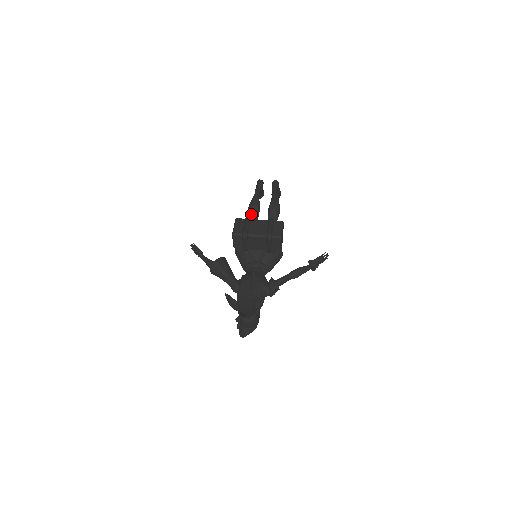
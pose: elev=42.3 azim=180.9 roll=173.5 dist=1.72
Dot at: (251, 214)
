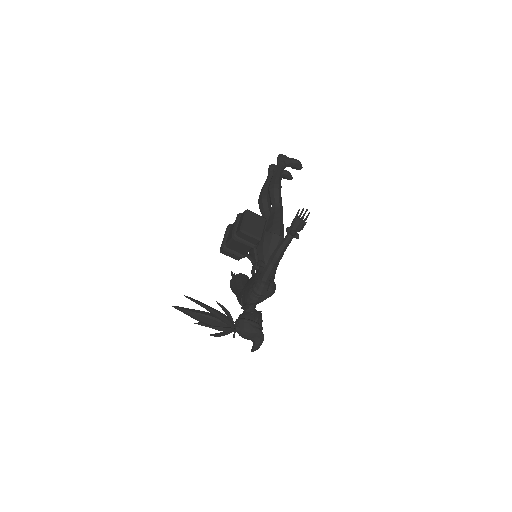
Dot at: (260, 210)
